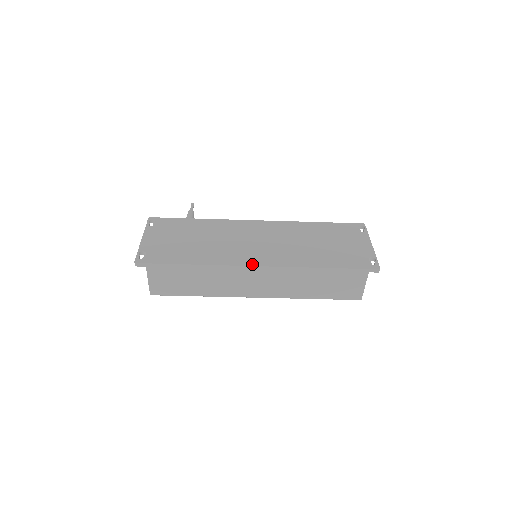
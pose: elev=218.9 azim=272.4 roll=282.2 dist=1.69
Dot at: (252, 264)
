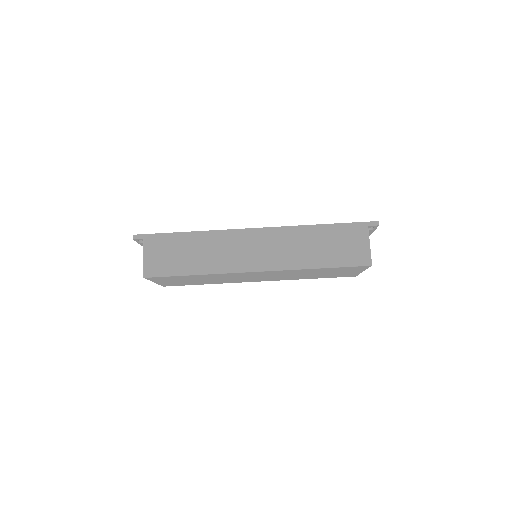
Dot at: (248, 229)
